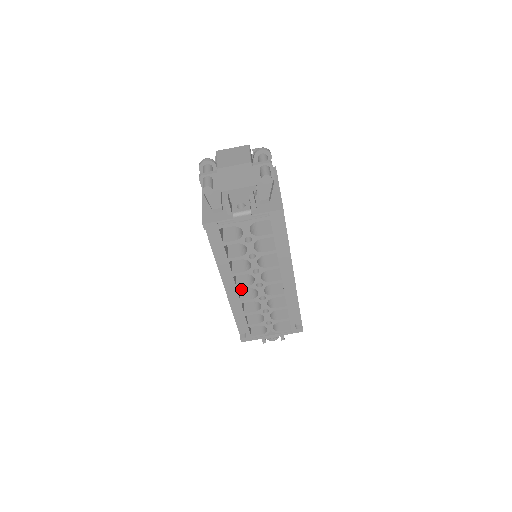
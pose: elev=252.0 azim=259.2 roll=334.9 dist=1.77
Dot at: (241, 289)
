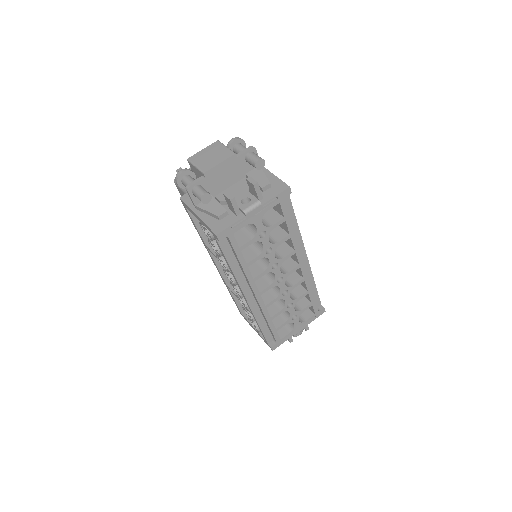
Dot at: (264, 292)
